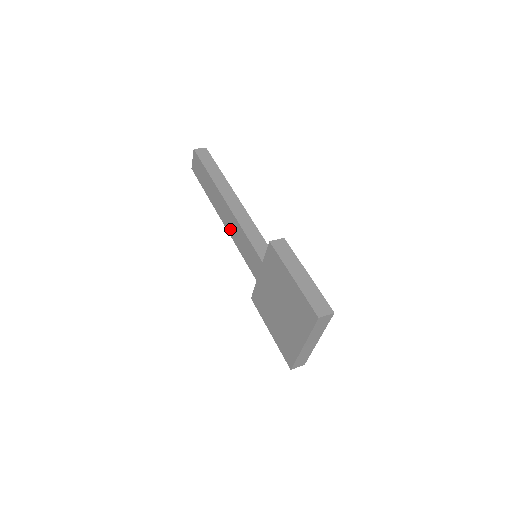
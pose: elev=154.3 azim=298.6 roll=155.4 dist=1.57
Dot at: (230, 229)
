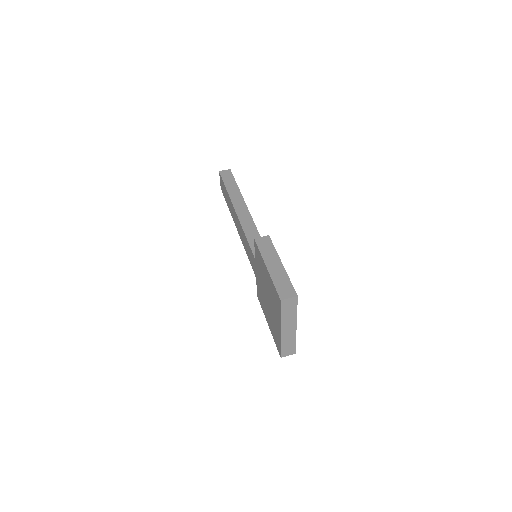
Dot at: (240, 235)
